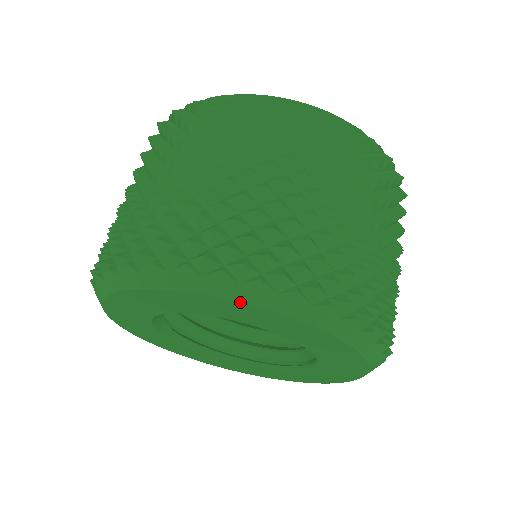
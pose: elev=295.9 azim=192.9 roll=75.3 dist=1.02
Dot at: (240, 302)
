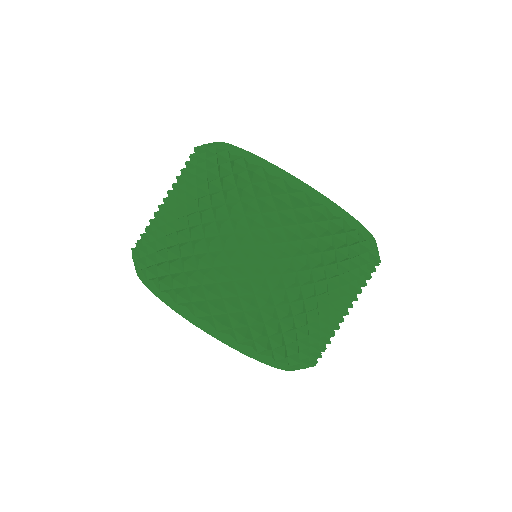
Dot at: (196, 326)
